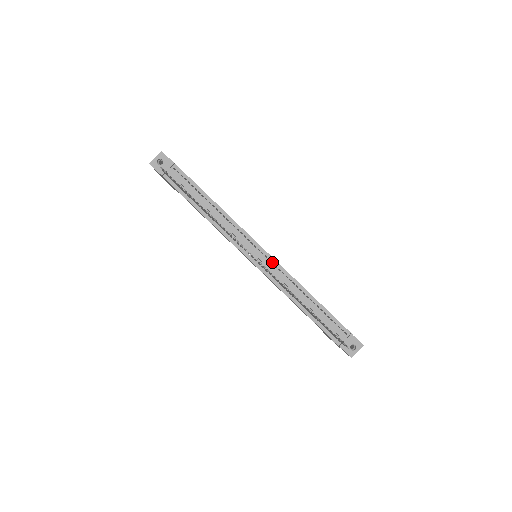
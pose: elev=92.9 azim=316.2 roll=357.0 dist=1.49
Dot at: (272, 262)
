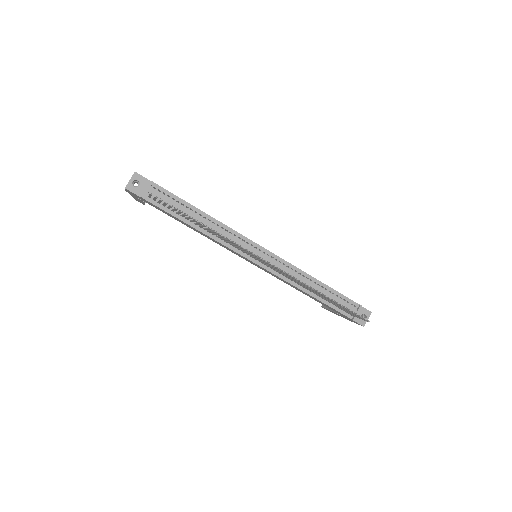
Dot at: (274, 258)
